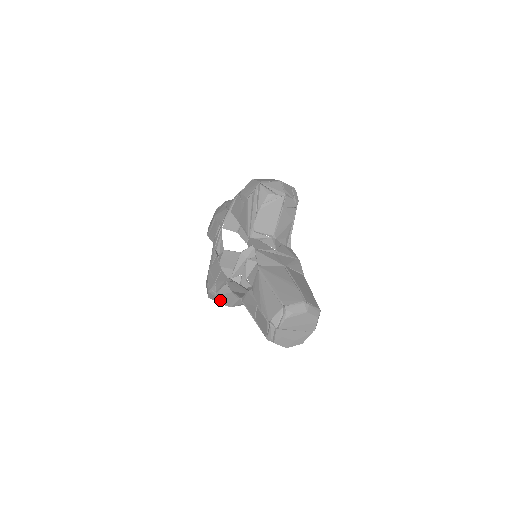
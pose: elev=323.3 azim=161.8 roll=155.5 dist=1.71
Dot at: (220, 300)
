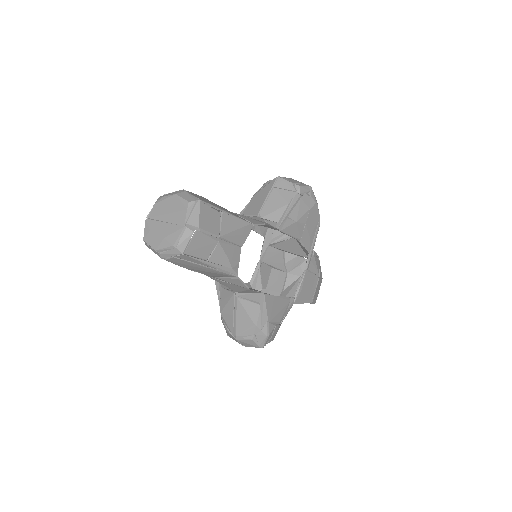
Dot at: (226, 326)
